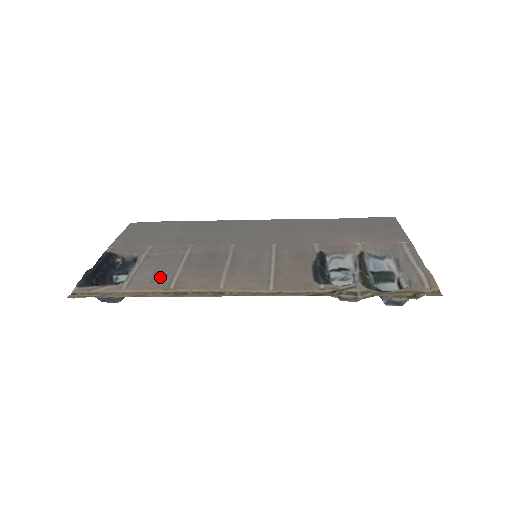
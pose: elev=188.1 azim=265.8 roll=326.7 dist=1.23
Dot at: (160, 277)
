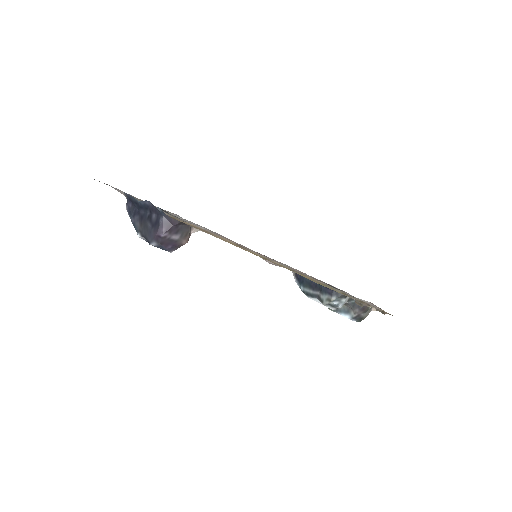
Dot at: occluded
